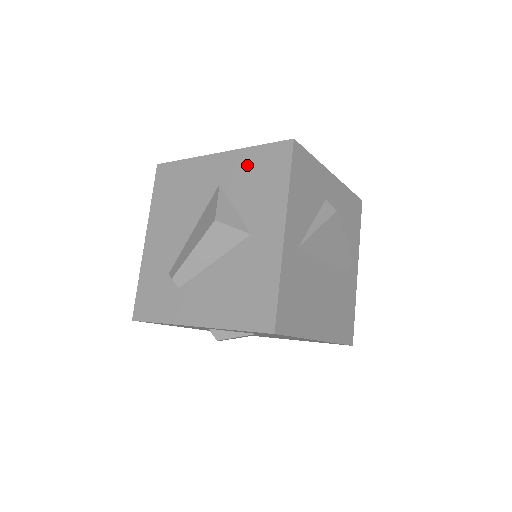
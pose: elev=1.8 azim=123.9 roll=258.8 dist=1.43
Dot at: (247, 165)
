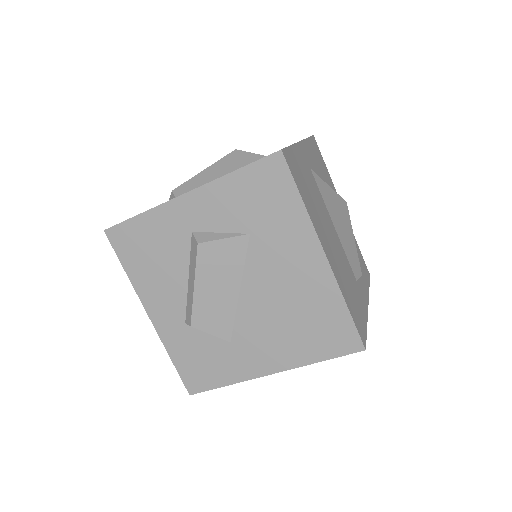
Dot at: occluded
